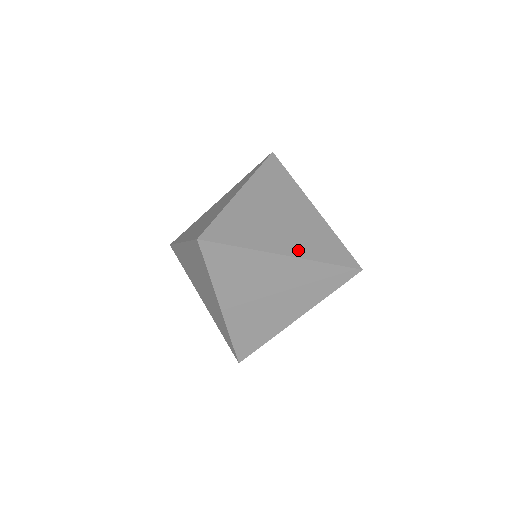
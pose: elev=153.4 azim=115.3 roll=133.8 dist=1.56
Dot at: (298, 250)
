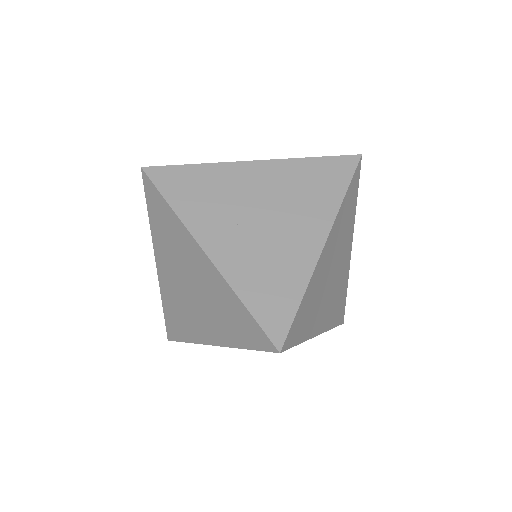
Dot at: (228, 261)
